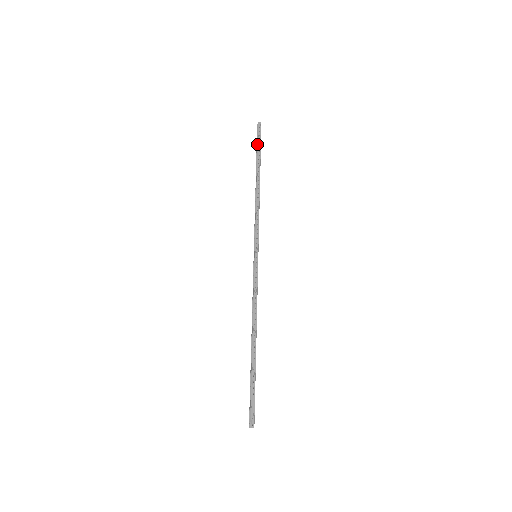
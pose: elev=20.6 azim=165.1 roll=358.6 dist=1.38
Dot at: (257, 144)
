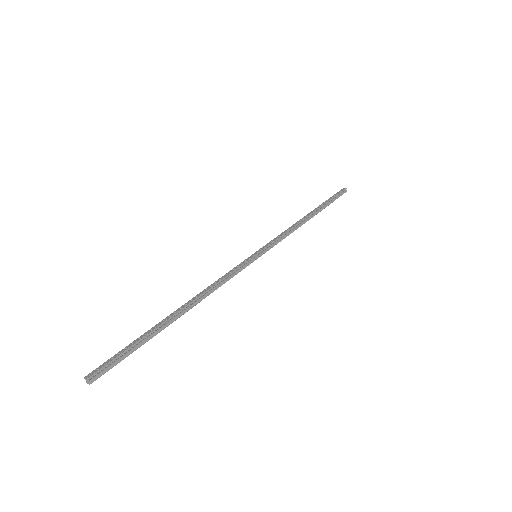
Dot at: (330, 198)
